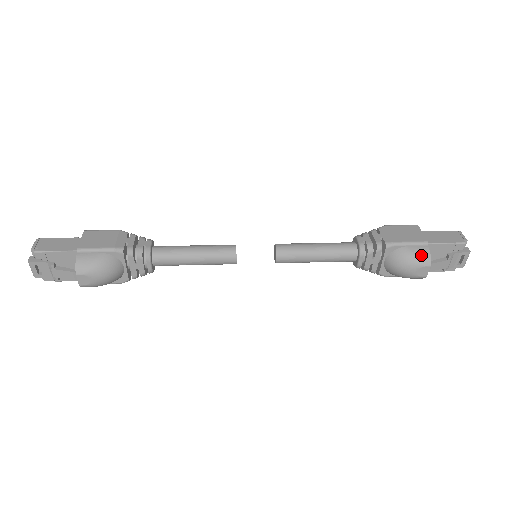
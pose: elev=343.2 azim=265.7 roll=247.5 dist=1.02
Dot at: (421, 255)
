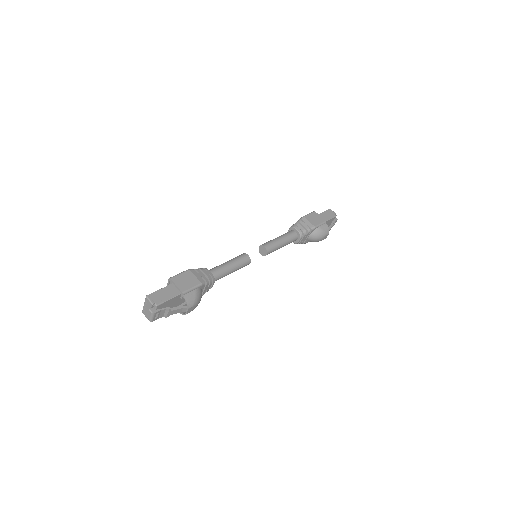
Dot at: (326, 229)
